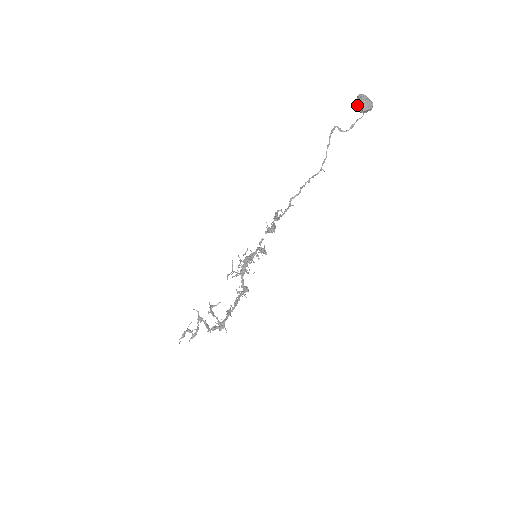
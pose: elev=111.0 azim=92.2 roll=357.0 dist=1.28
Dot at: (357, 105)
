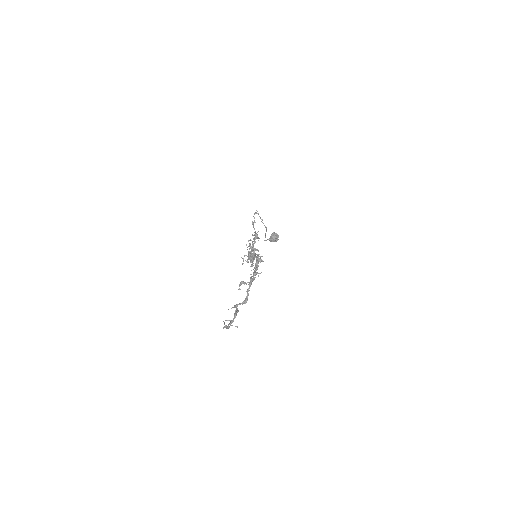
Dot at: (271, 237)
